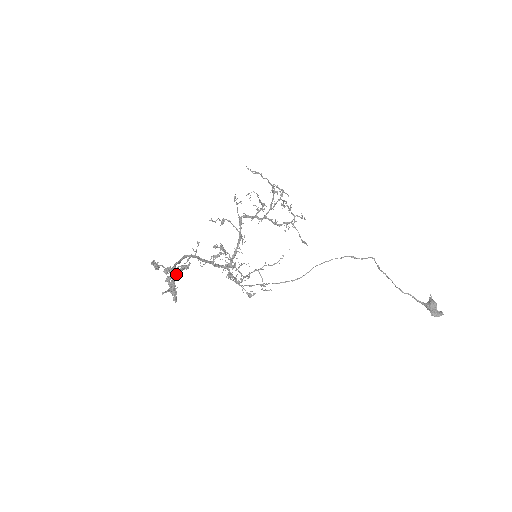
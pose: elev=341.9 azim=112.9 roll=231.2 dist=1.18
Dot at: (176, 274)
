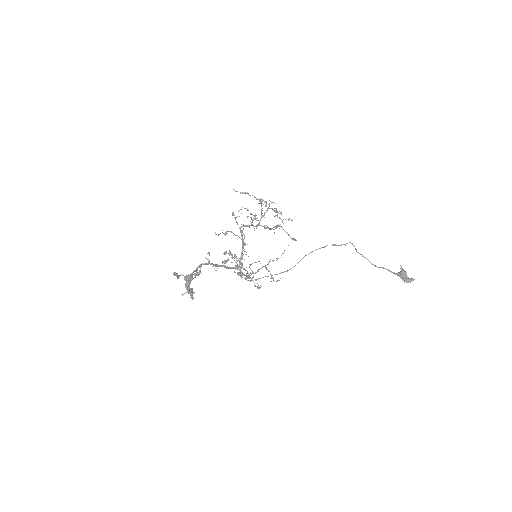
Dot at: (189, 280)
